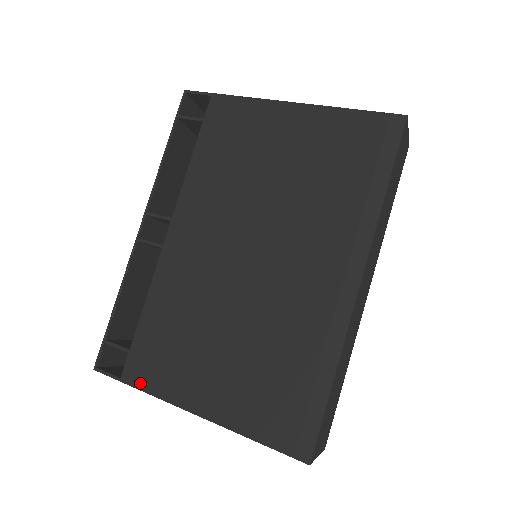
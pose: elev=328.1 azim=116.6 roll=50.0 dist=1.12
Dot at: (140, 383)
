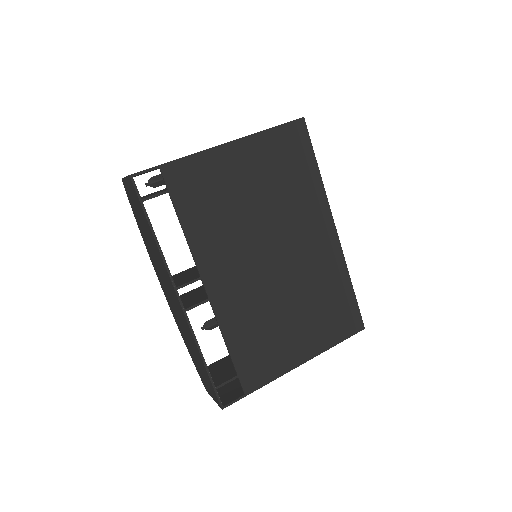
Dot at: (259, 384)
